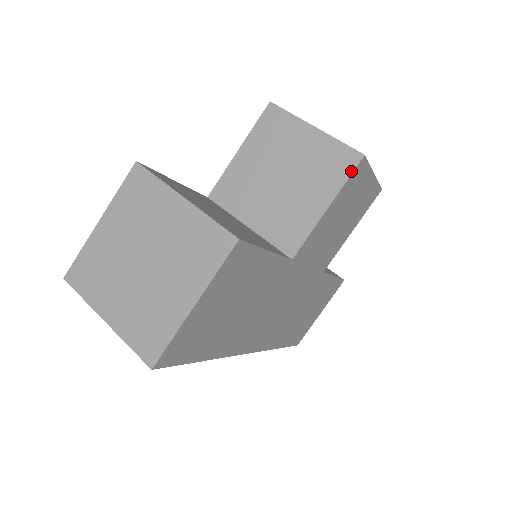
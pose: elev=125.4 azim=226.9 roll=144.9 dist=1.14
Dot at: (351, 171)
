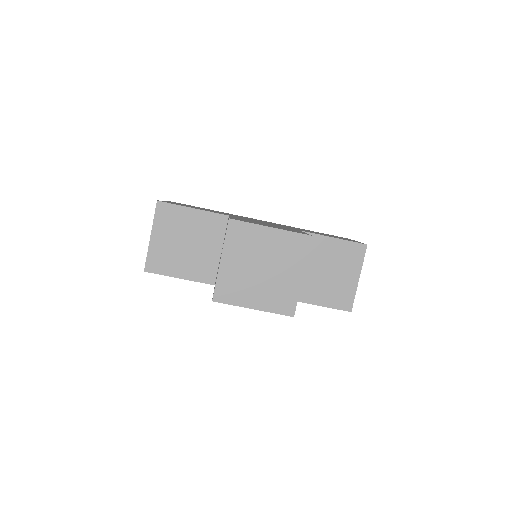
Dot at: occluded
